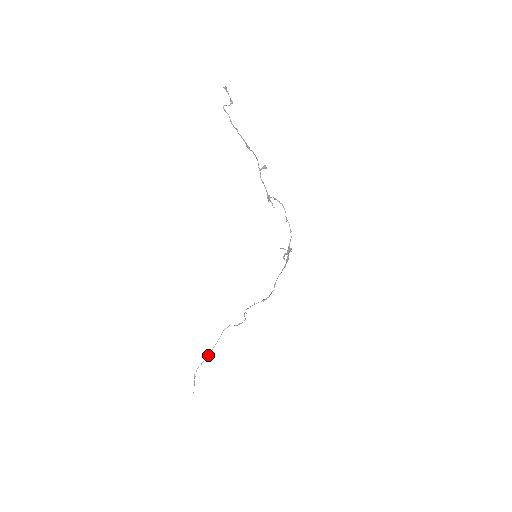
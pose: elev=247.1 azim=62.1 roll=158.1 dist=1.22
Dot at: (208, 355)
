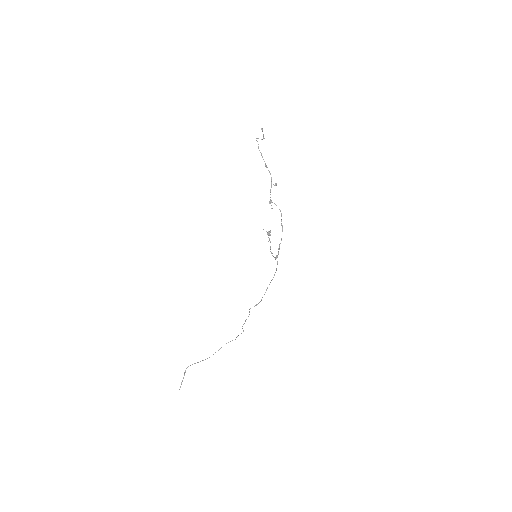
Dot at: occluded
